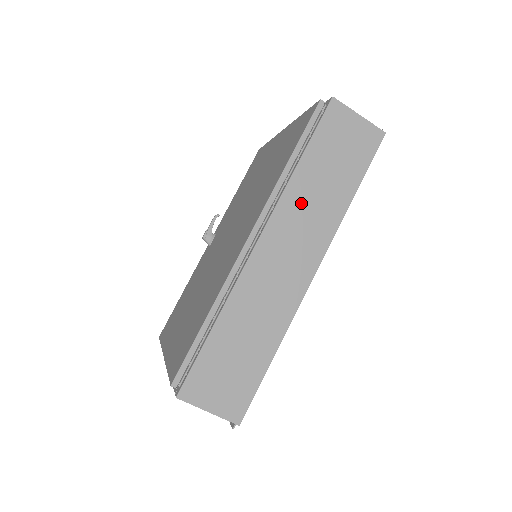
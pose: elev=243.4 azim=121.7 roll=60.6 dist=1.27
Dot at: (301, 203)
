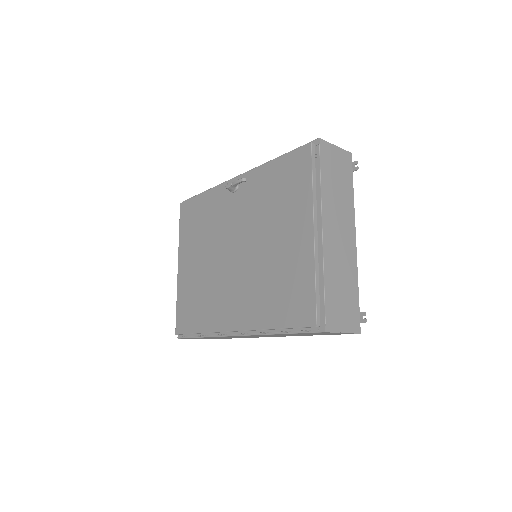
Dot at: (274, 335)
